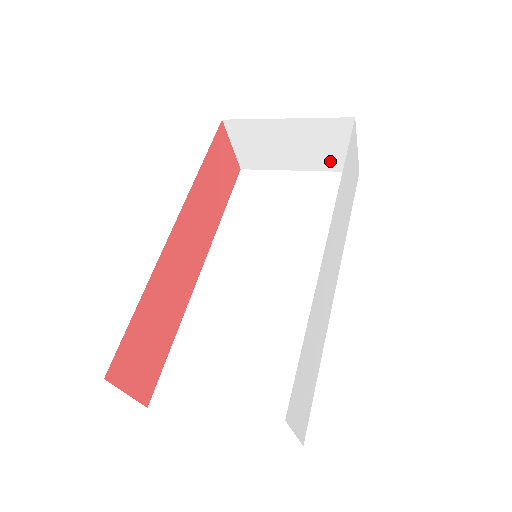
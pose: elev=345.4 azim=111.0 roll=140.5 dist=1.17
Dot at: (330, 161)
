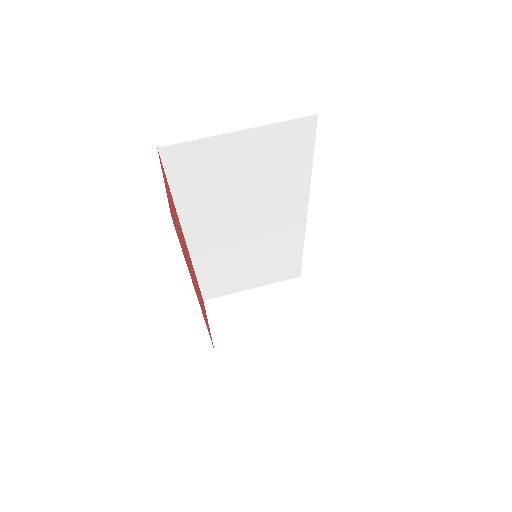
Dot at: occluded
